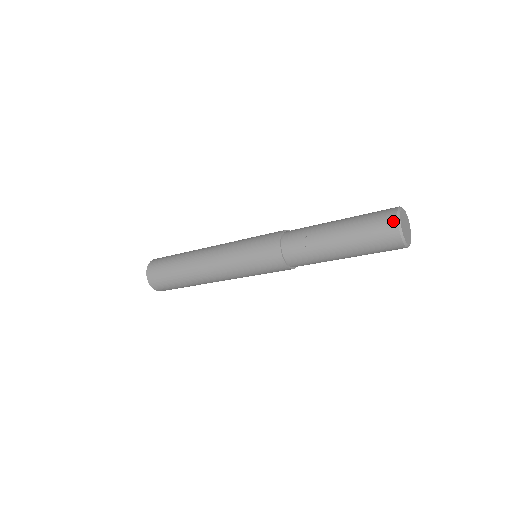
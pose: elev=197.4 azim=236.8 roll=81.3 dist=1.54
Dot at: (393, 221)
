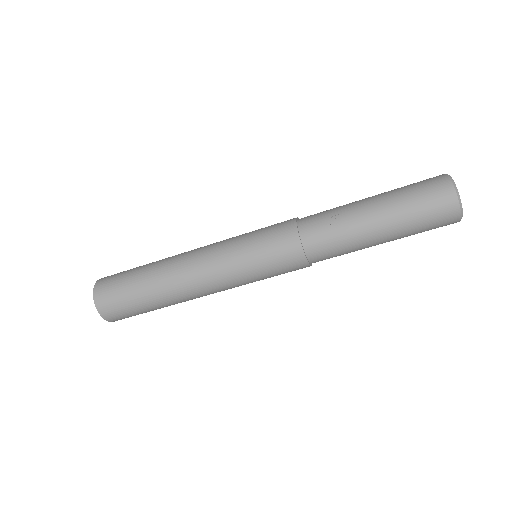
Dot at: (447, 184)
